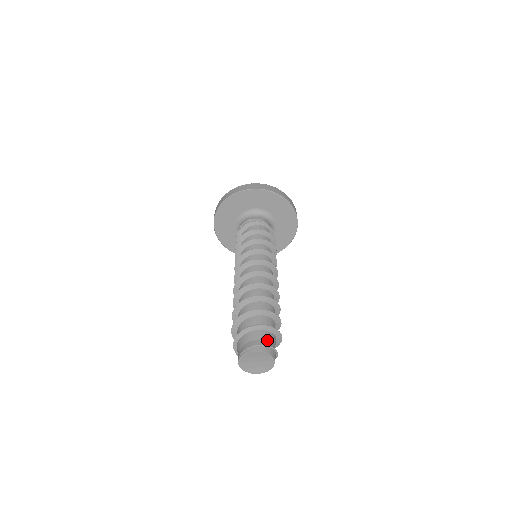
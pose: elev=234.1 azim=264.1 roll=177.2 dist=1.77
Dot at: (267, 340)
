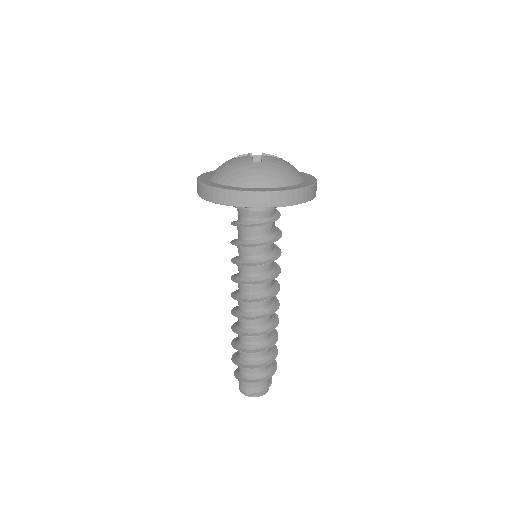
Dot at: (265, 384)
